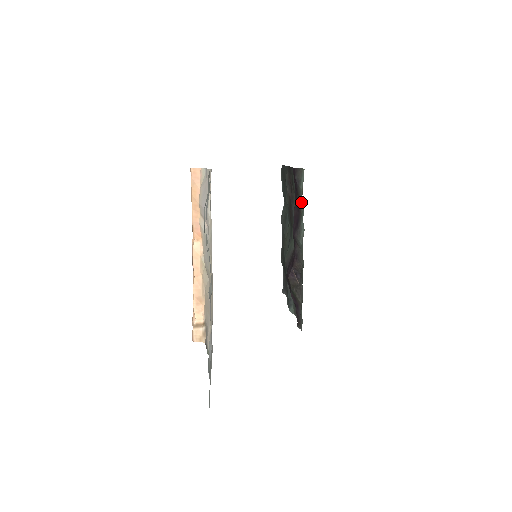
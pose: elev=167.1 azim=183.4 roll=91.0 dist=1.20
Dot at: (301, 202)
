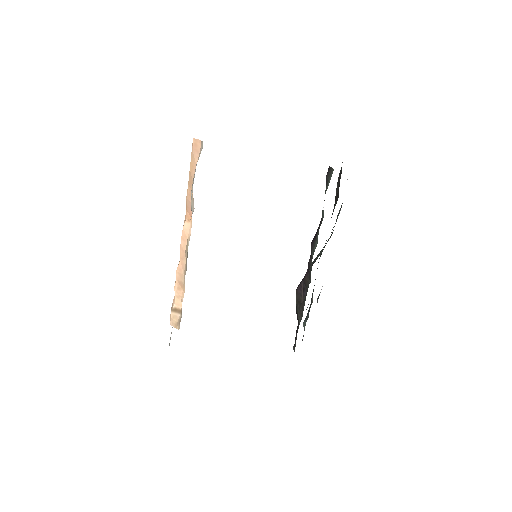
Dot at: occluded
